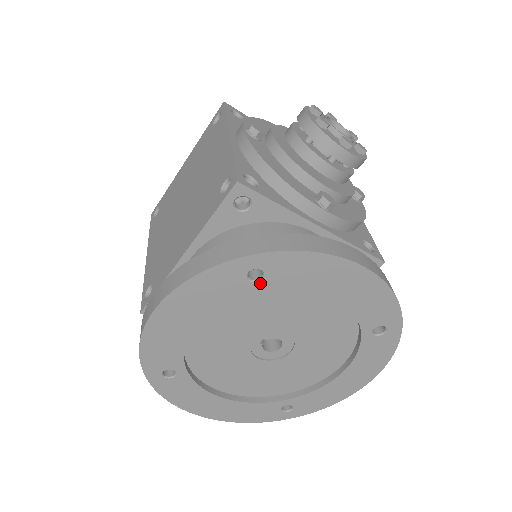
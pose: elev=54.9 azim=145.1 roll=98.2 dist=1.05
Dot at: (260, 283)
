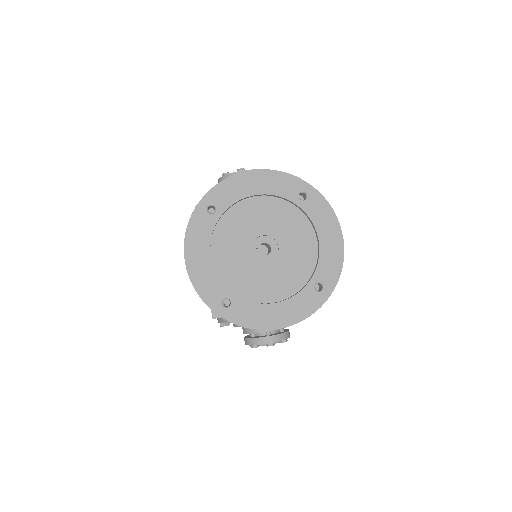
Dot at: (217, 212)
